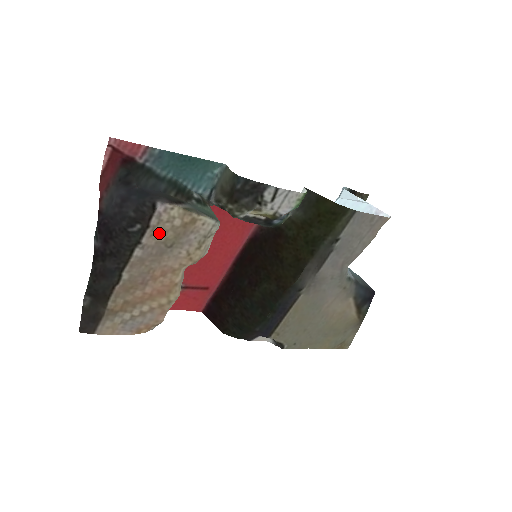
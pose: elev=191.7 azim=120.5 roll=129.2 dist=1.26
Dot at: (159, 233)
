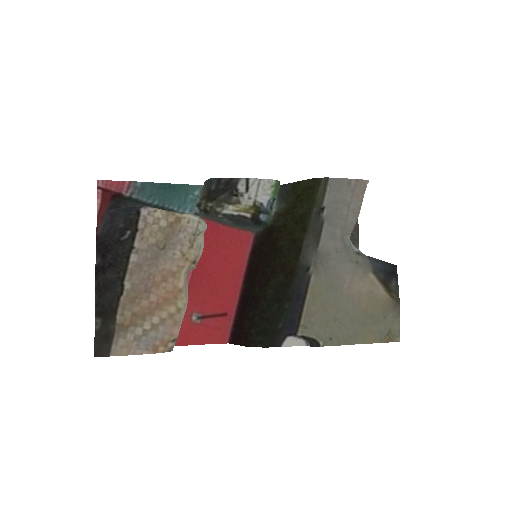
Dot at: (149, 236)
